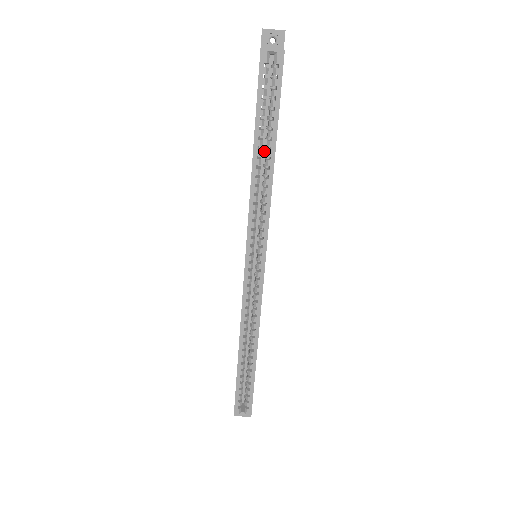
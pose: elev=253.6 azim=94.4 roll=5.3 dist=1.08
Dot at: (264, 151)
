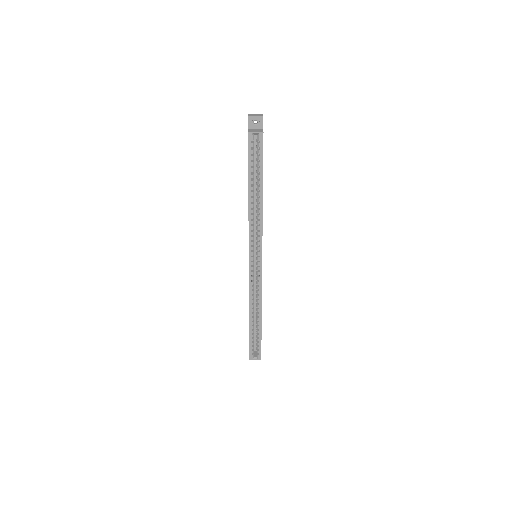
Dot at: occluded
